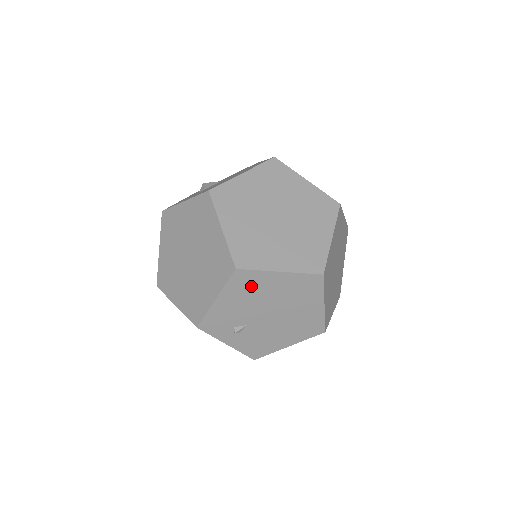
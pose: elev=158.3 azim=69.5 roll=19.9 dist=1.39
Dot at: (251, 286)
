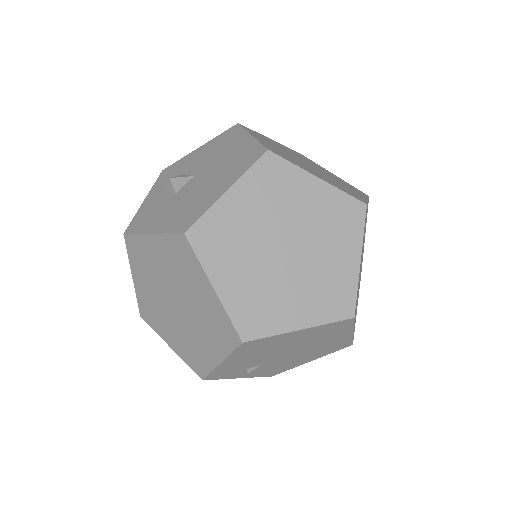
Dot at: (263, 346)
